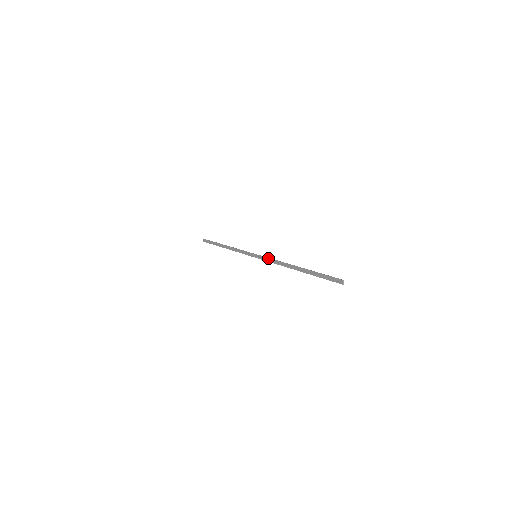
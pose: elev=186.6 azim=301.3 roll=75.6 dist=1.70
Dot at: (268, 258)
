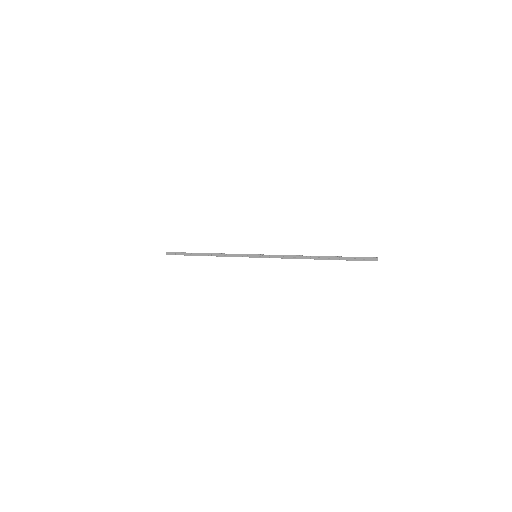
Dot at: (275, 255)
